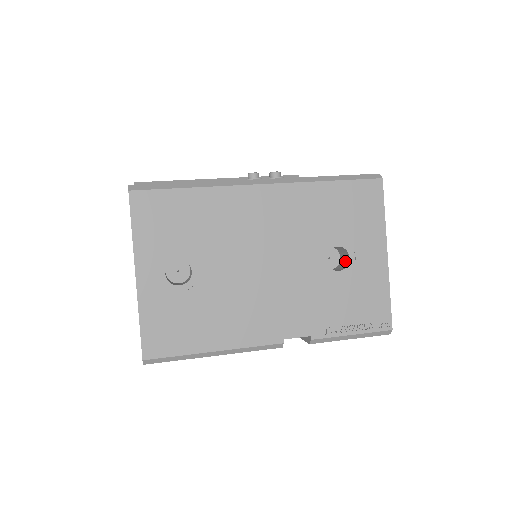
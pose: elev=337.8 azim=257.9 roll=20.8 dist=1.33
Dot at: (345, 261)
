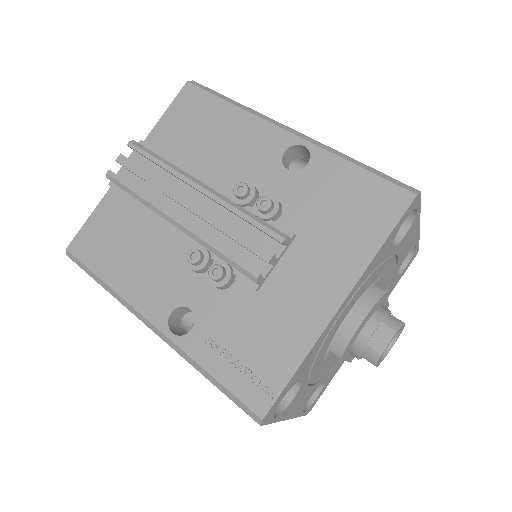
Dot at: occluded
